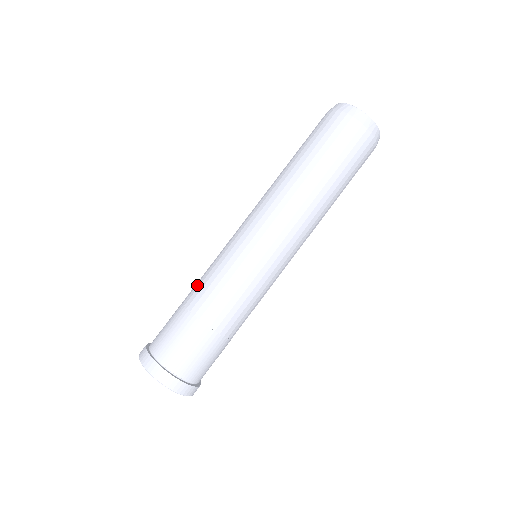
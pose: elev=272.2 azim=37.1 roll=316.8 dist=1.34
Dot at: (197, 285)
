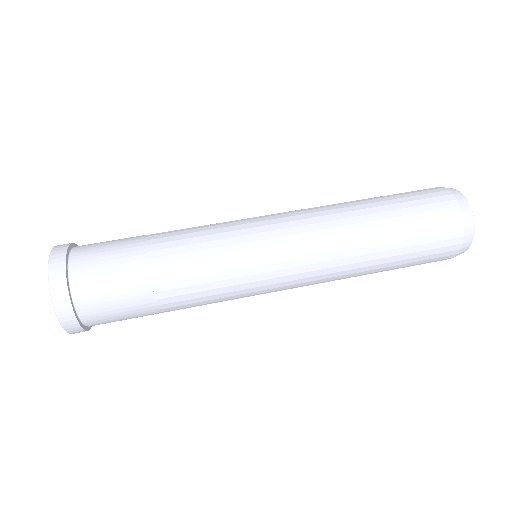
Dot at: occluded
